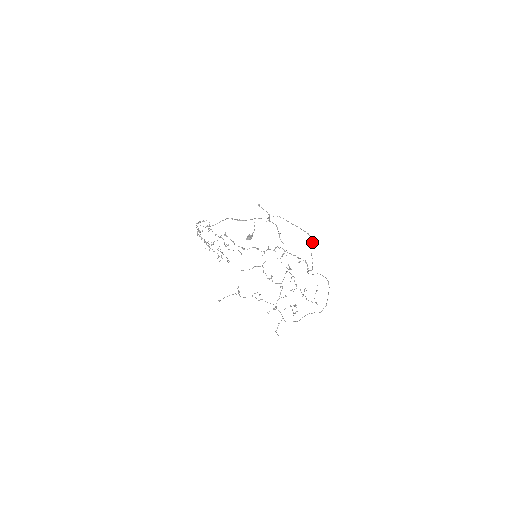
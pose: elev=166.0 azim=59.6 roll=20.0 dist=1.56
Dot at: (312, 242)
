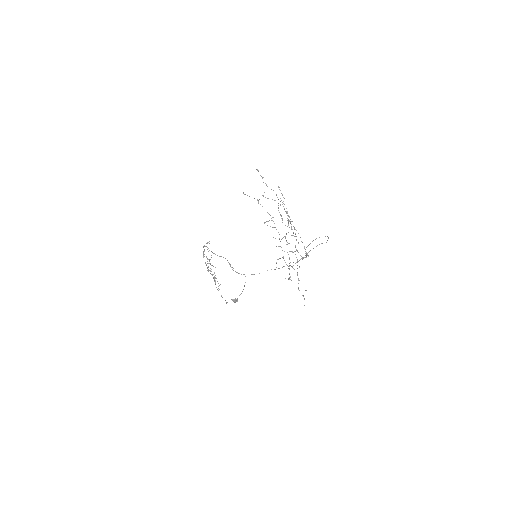
Dot at: (306, 256)
